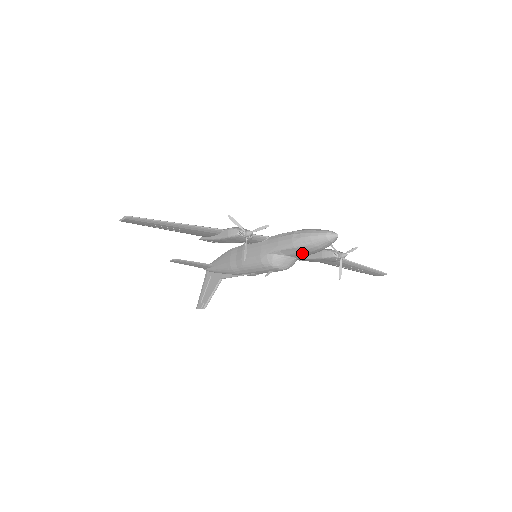
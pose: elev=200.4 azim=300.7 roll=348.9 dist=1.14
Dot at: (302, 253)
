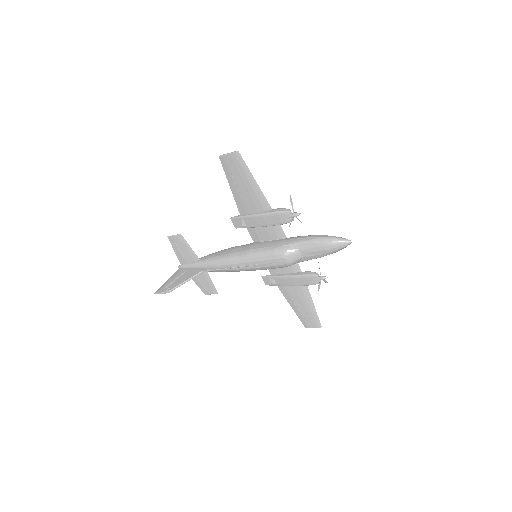
Dot at: (315, 251)
